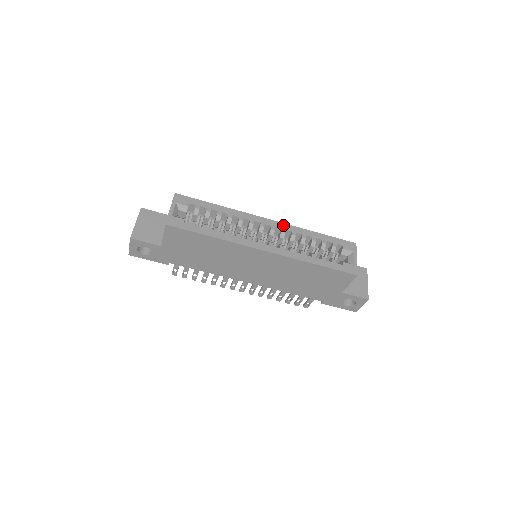
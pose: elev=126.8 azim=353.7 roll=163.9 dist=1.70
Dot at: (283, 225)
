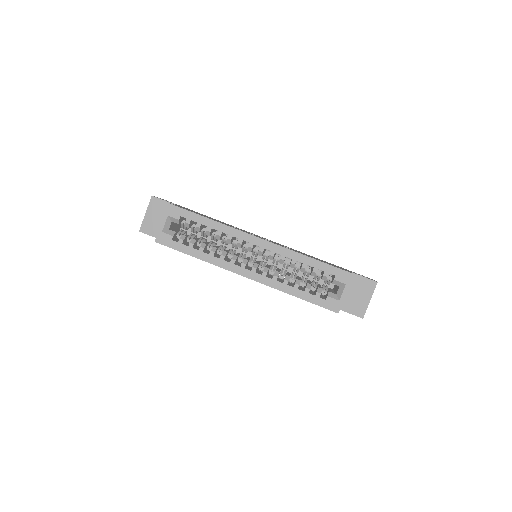
Dot at: (274, 246)
